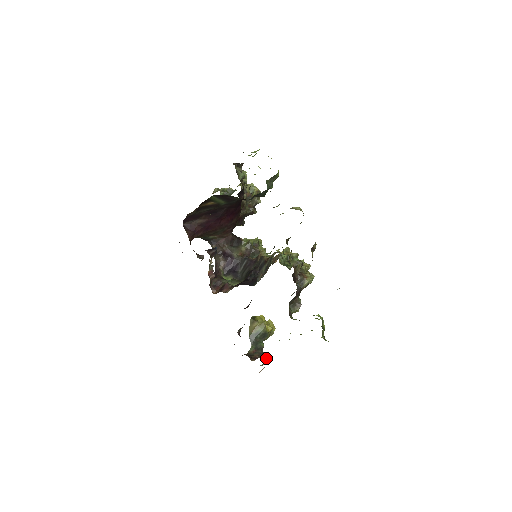
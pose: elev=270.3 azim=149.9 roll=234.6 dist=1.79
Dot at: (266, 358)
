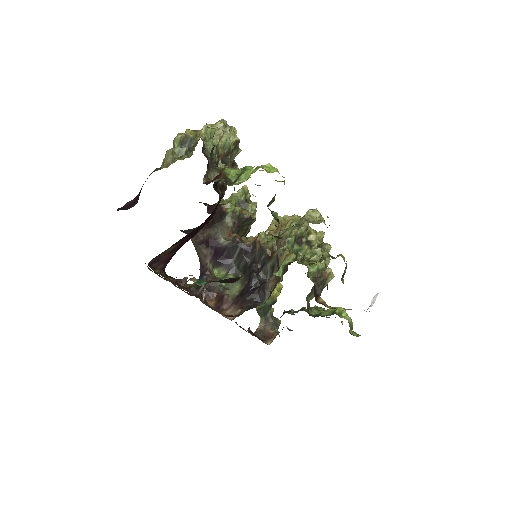
Dot at: occluded
